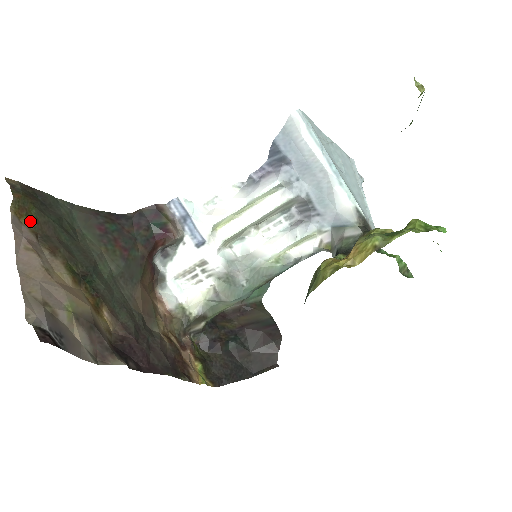
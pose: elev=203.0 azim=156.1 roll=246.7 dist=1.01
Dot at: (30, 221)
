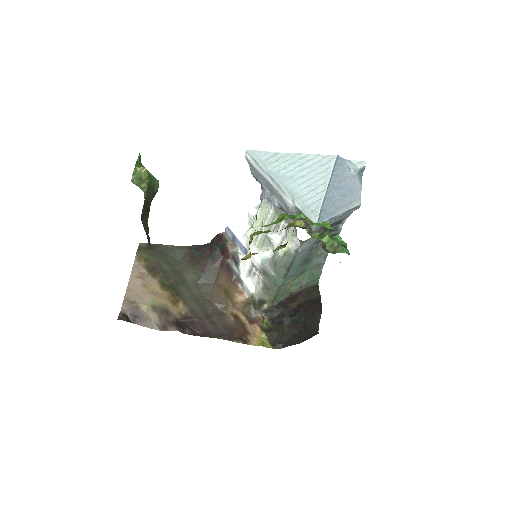
Dot at: (146, 262)
